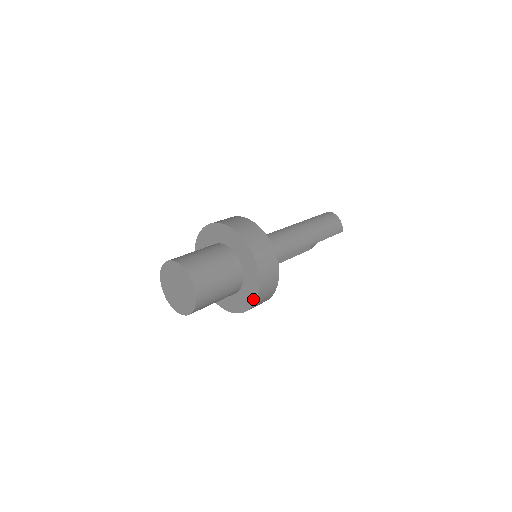
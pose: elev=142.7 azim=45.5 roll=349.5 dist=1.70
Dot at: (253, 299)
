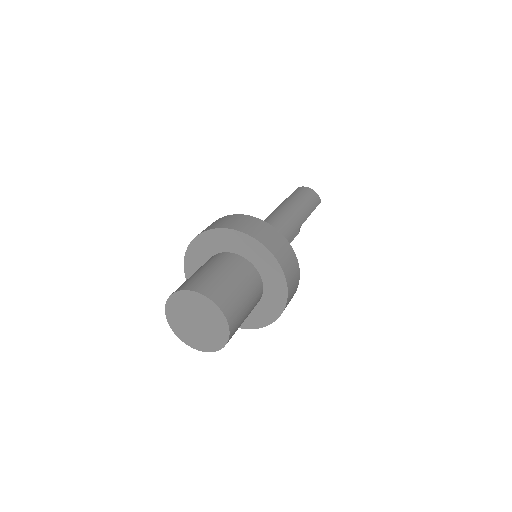
Dot at: (283, 298)
